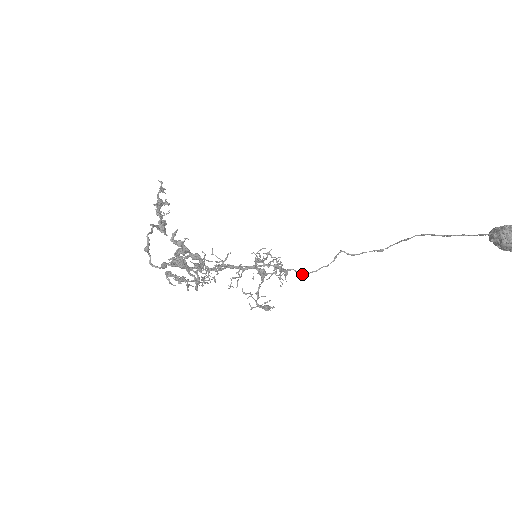
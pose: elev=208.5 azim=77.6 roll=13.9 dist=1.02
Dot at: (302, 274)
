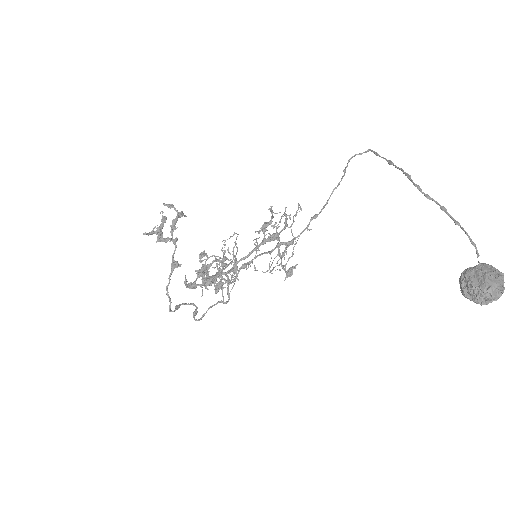
Dot at: (311, 220)
